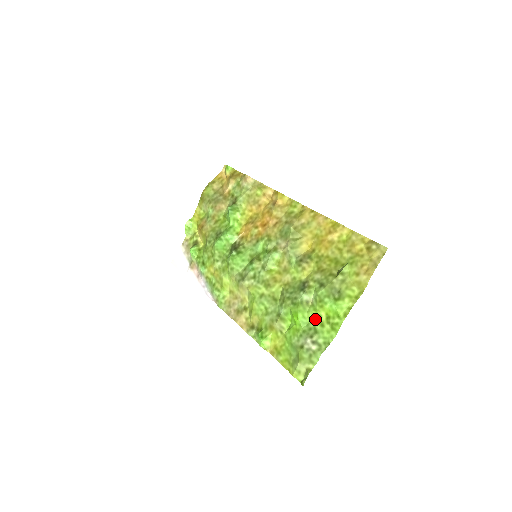
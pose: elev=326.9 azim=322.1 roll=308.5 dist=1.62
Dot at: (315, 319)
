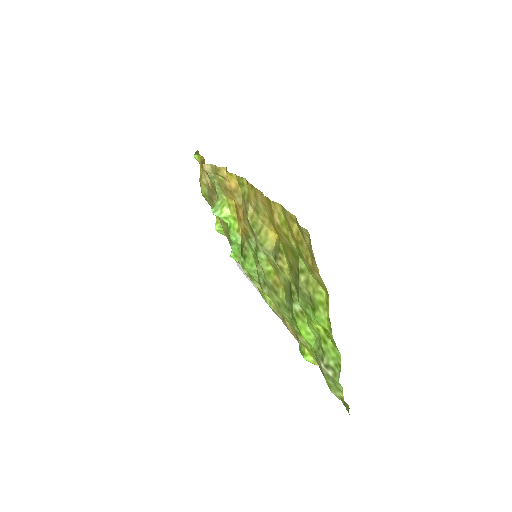
Dot at: (316, 334)
